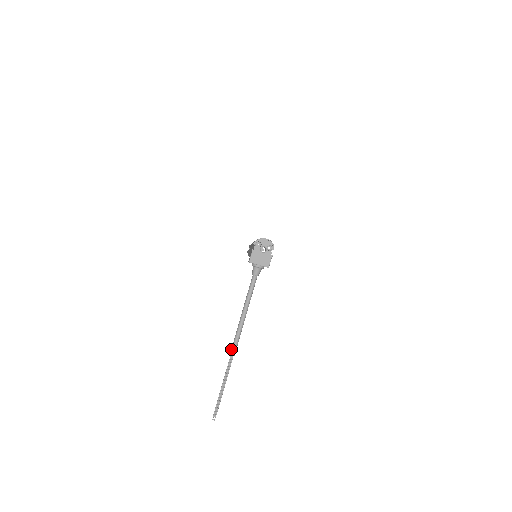
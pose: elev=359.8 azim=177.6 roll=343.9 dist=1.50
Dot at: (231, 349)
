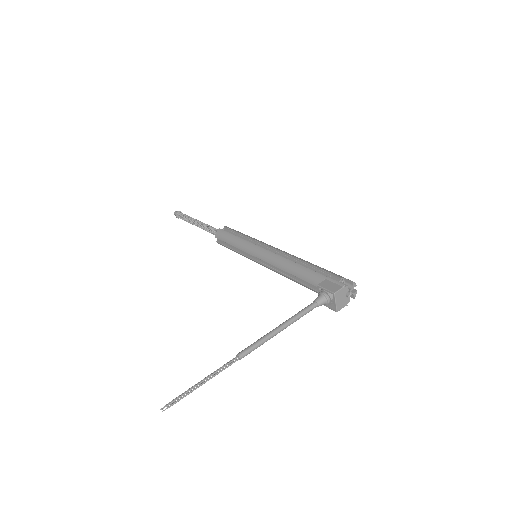
Dot at: (244, 351)
